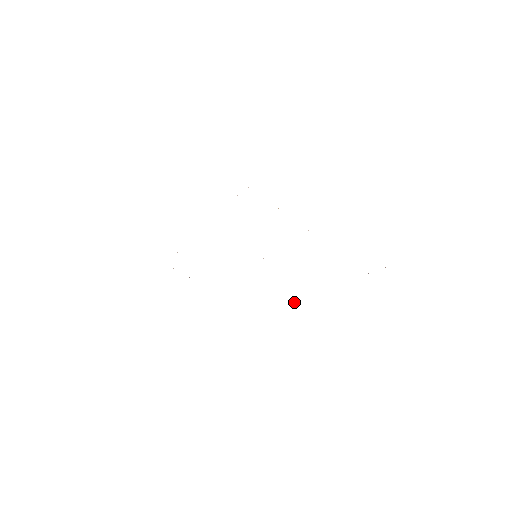
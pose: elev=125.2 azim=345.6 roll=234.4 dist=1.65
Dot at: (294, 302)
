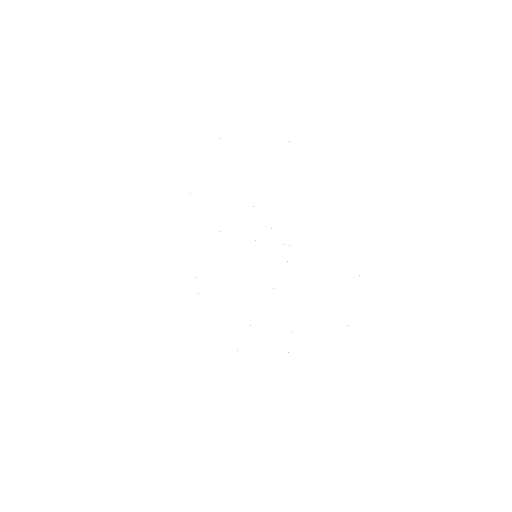
Dot at: (359, 275)
